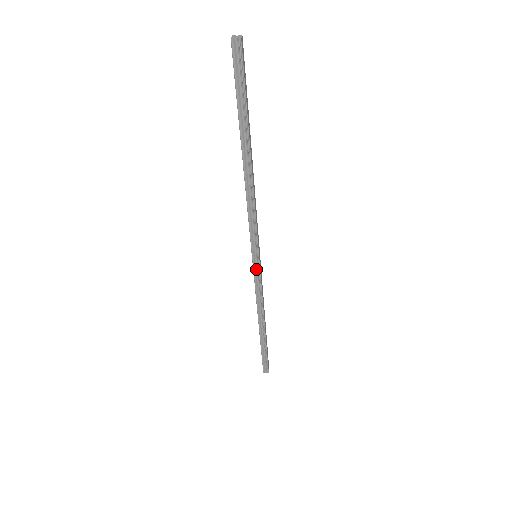
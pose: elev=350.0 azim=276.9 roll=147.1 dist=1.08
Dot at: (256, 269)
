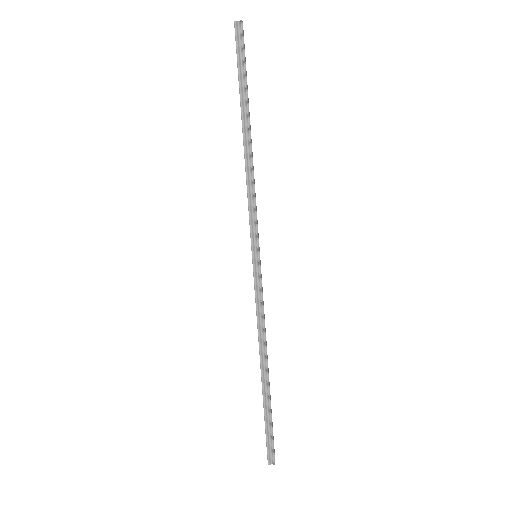
Dot at: (256, 273)
